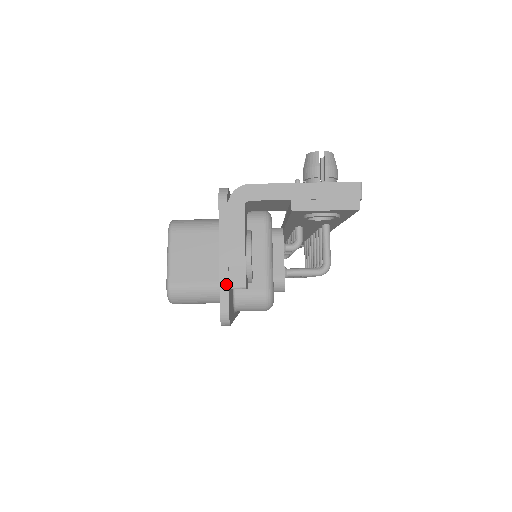
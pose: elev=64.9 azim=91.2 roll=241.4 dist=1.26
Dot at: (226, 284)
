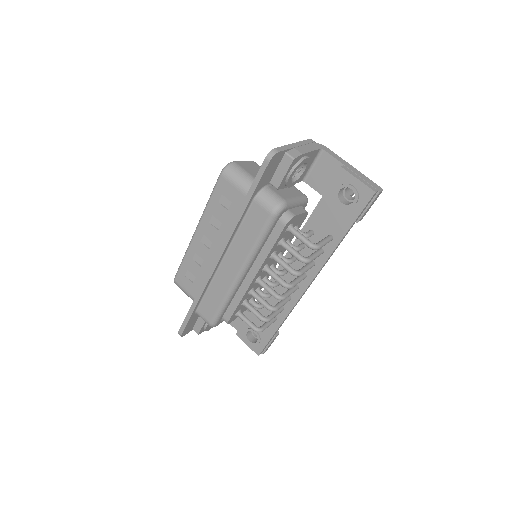
Dot at: (287, 148)
